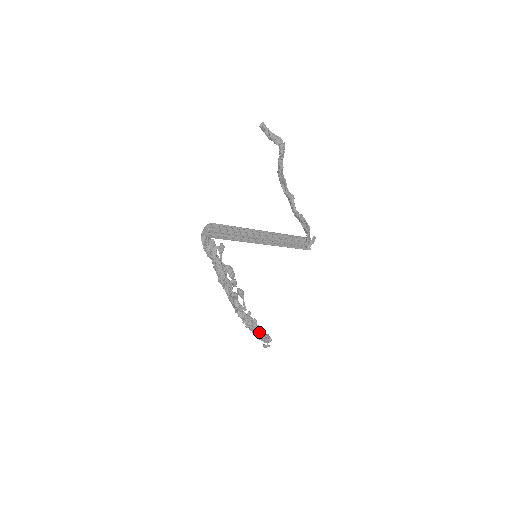
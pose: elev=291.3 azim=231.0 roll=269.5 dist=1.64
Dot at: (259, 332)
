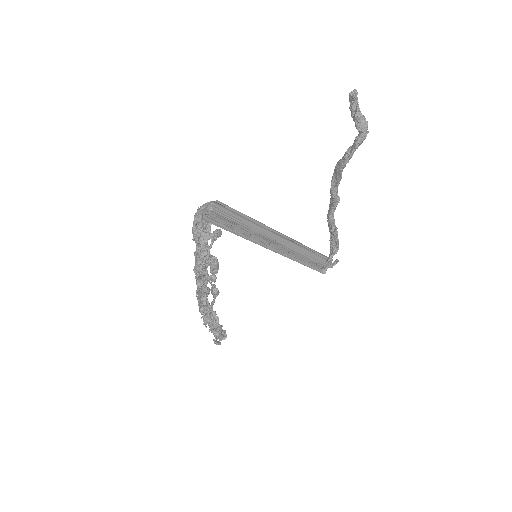
Dot at: (216, 329)
